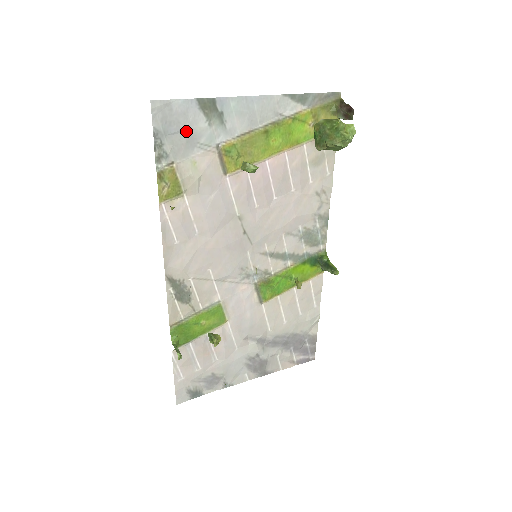
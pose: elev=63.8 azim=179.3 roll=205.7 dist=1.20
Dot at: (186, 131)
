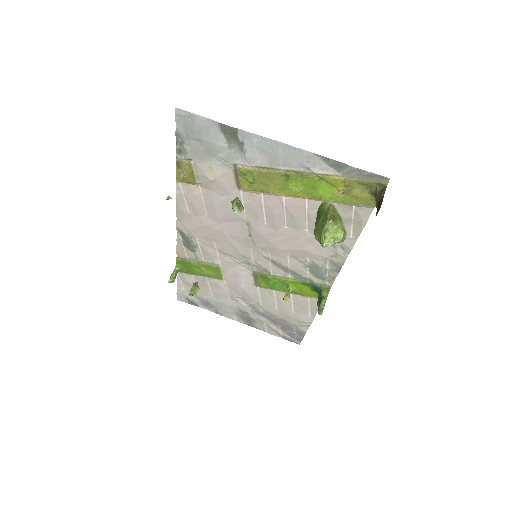
Dot at: (206, 142)
